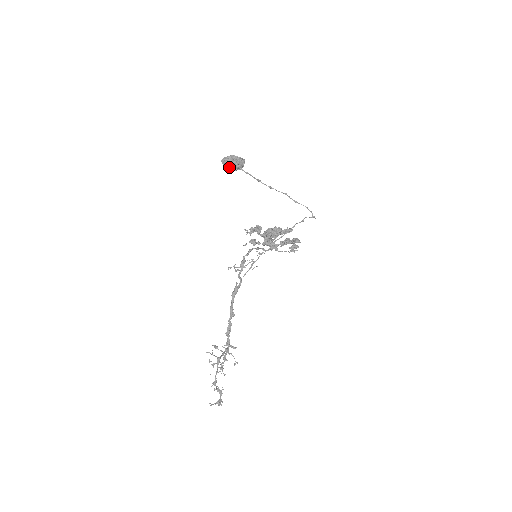
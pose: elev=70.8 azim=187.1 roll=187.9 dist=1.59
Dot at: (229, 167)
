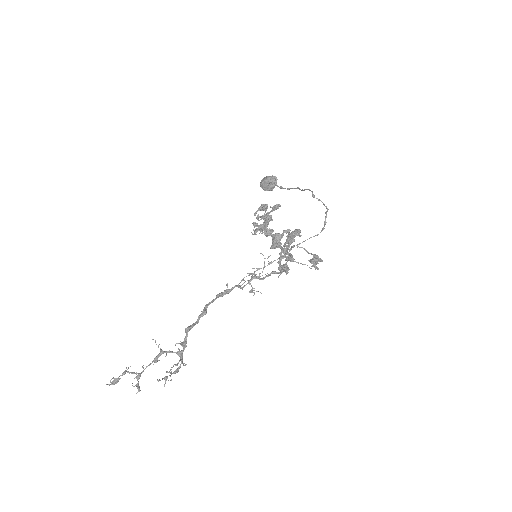
Dot at: (262, 185)
